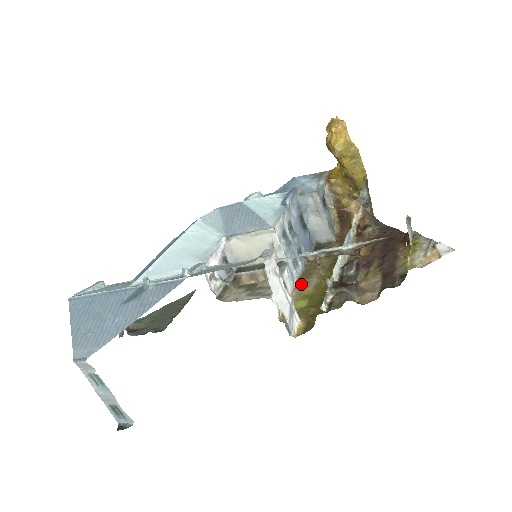
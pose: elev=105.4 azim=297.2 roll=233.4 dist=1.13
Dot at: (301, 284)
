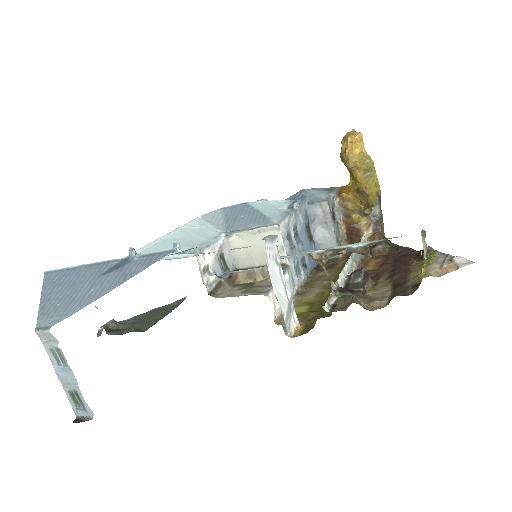
Dot at: (302, 292)
